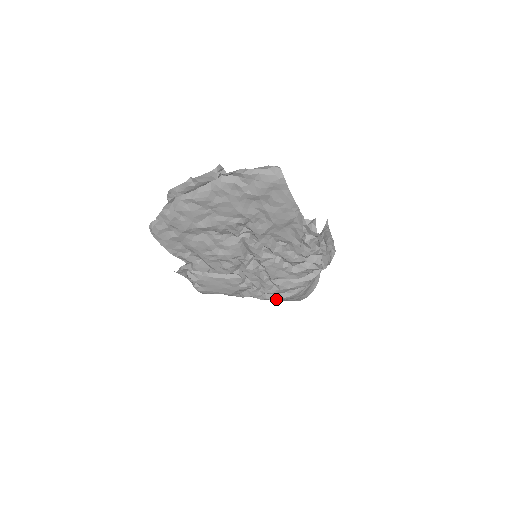
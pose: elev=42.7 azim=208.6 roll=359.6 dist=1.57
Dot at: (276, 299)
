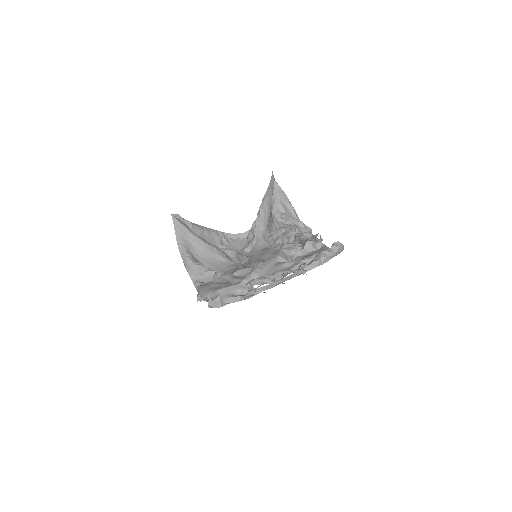
Dot at: occluded
